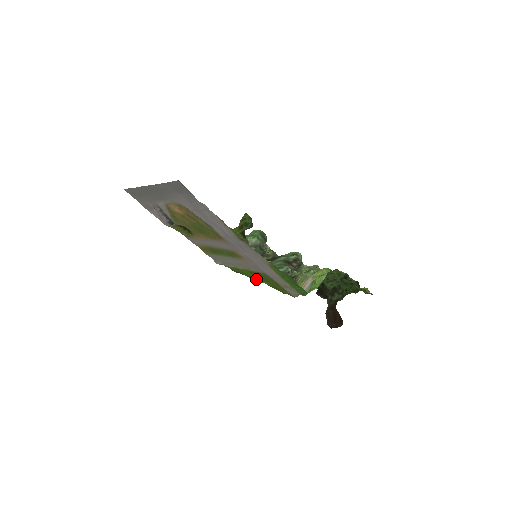
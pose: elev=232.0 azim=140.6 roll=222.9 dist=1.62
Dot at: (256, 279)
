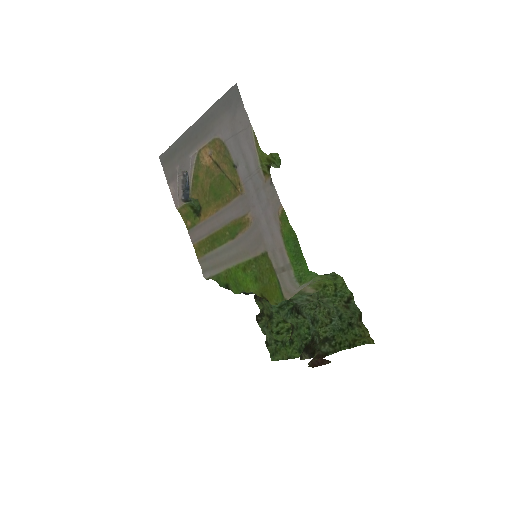
Dot at: (245, 285)
